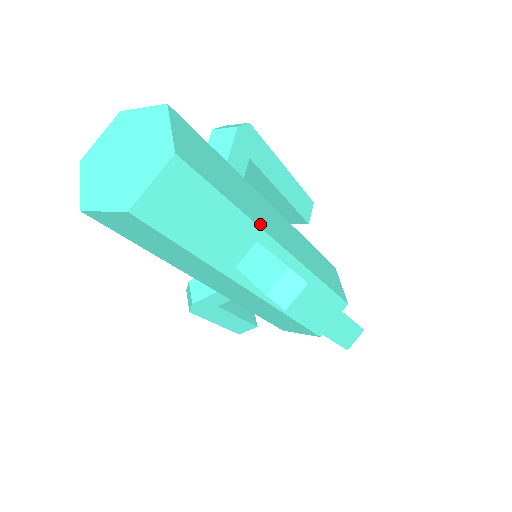
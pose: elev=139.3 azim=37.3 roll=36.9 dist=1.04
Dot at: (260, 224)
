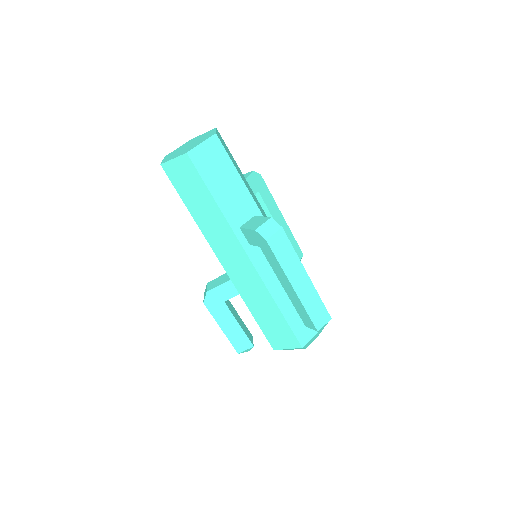
Dot at: (258, 206)
